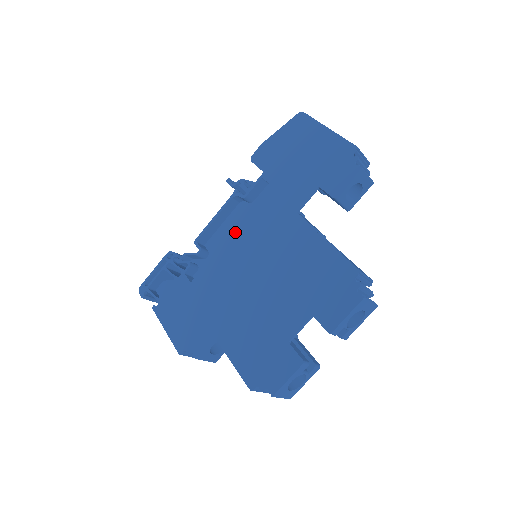
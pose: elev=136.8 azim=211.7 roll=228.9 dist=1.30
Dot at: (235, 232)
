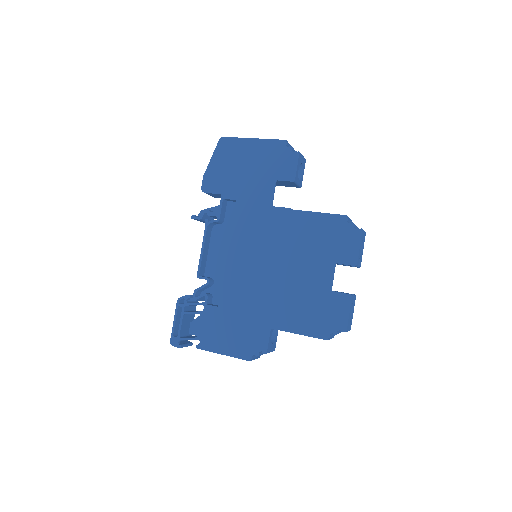
Dot at: (230, 248)
